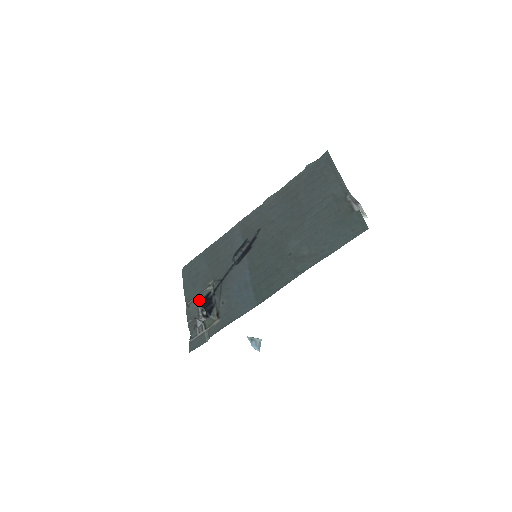
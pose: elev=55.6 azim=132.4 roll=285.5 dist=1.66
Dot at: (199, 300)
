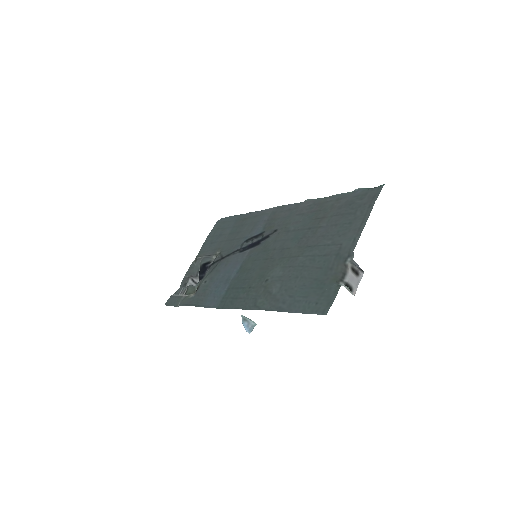
Dot at: (201, 262)
